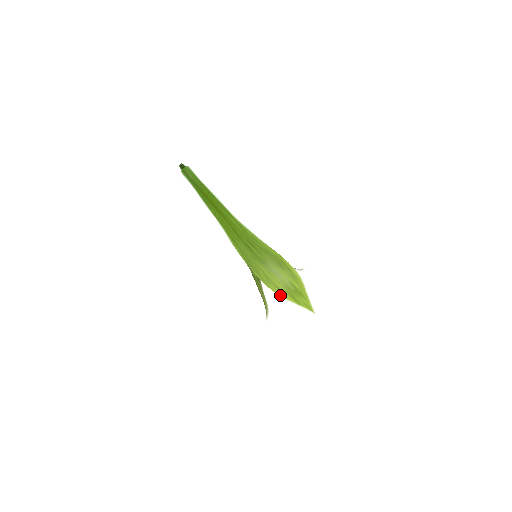
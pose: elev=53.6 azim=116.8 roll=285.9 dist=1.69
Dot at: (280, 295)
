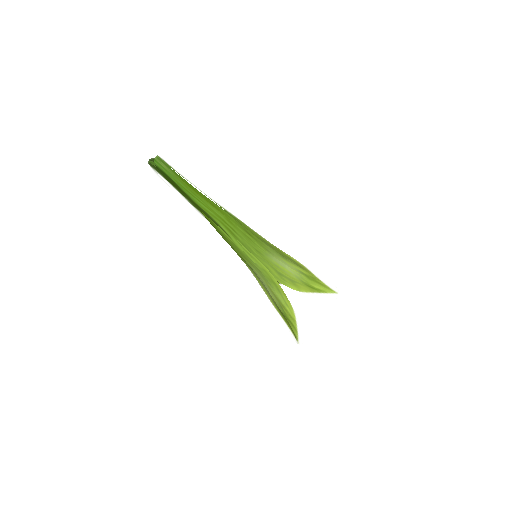
Dot at: (299, 290)
